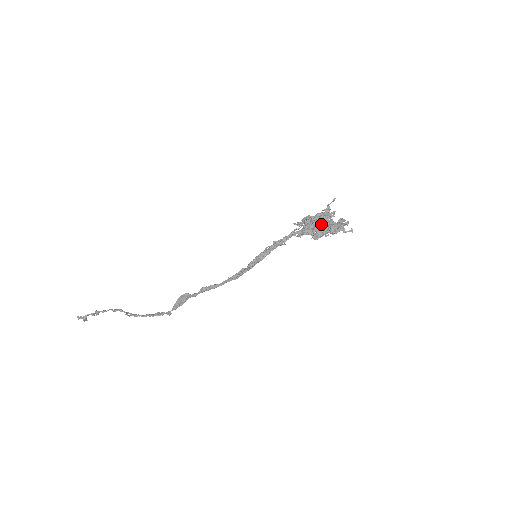
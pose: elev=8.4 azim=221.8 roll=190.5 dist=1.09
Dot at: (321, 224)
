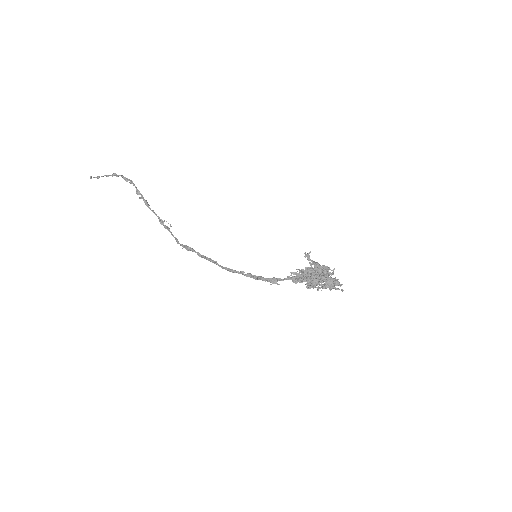
Dot at: (316, 279)
